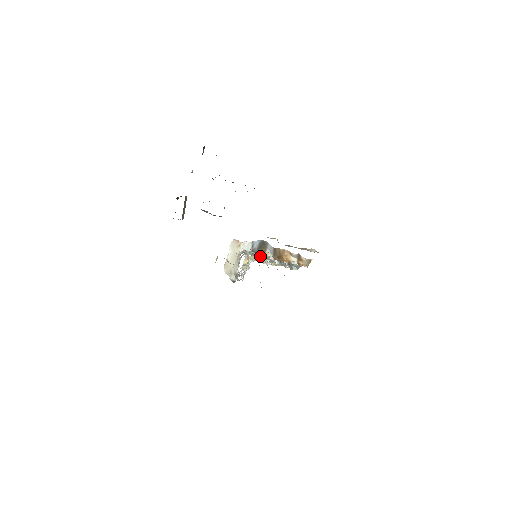
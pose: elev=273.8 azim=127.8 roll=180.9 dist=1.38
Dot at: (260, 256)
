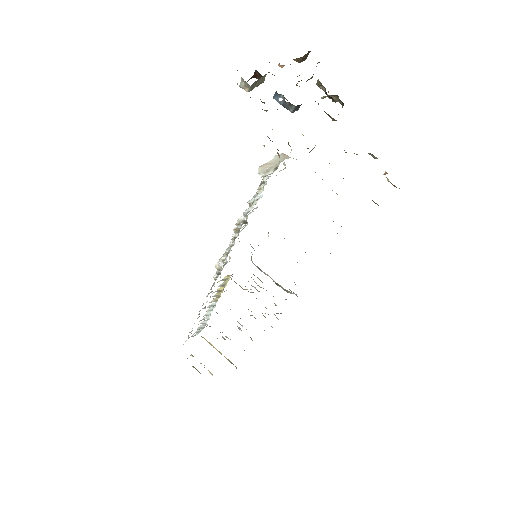
Dot at: occluded
